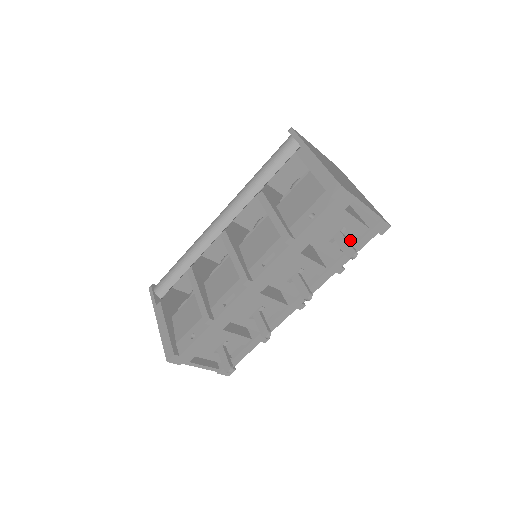
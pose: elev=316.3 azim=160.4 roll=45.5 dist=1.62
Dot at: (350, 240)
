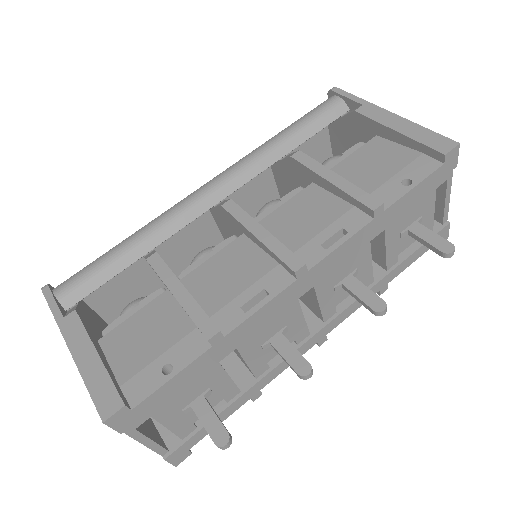
Dot at: occluded
